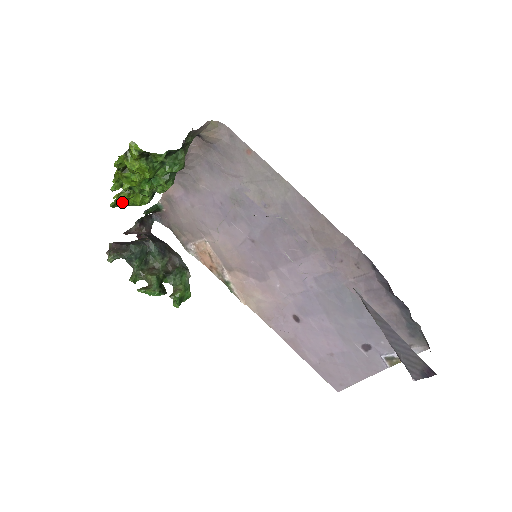
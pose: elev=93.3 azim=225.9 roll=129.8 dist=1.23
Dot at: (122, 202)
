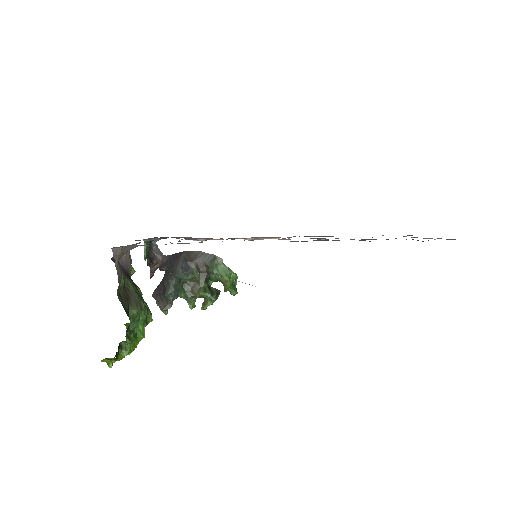
Dot at: occluded
